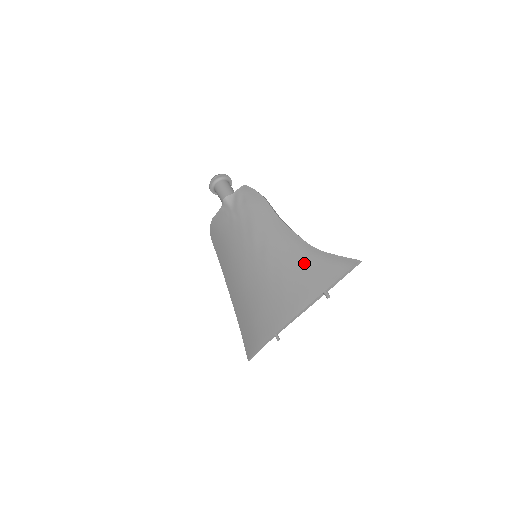
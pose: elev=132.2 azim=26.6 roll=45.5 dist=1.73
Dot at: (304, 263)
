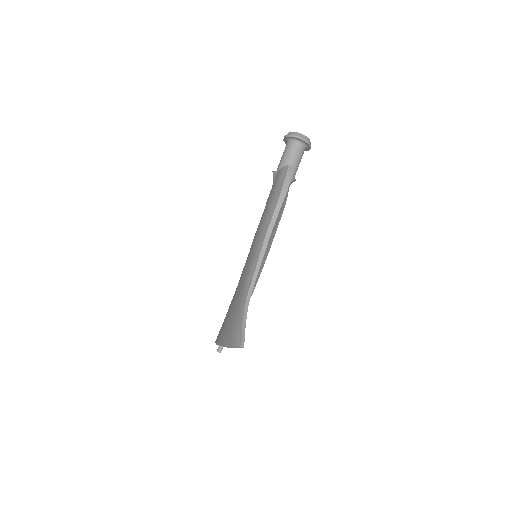
Dot at: (235, 304)
